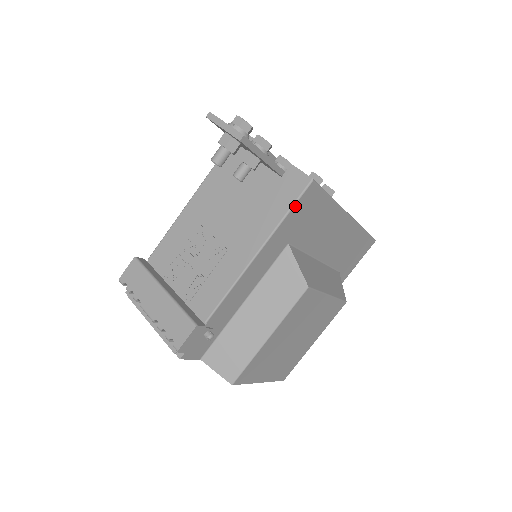
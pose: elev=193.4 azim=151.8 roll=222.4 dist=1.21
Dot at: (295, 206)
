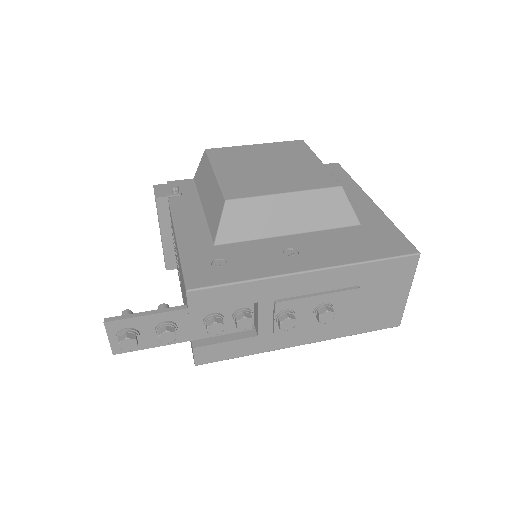
Dot at: occluded
